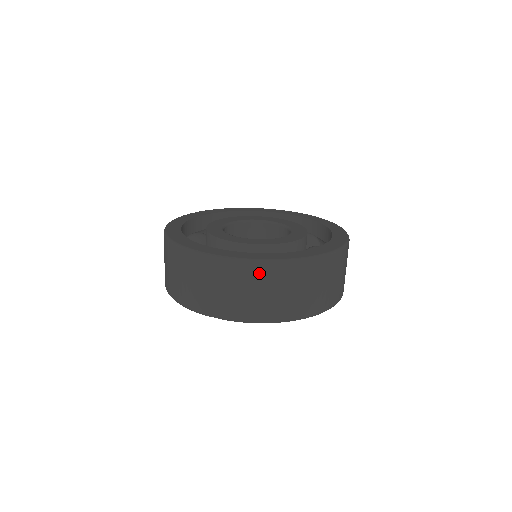
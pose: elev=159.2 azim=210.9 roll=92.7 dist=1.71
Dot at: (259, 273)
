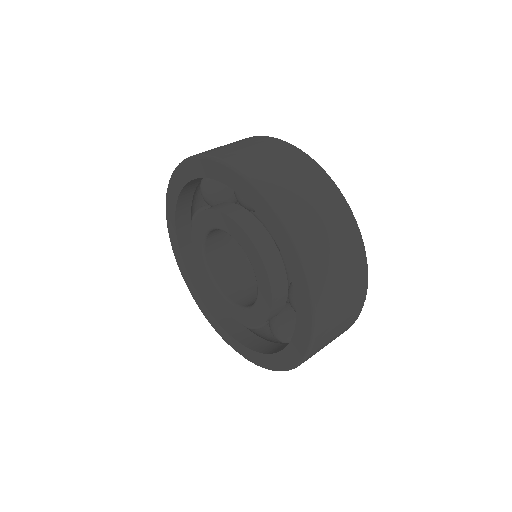
Dot at: (300, 160)
